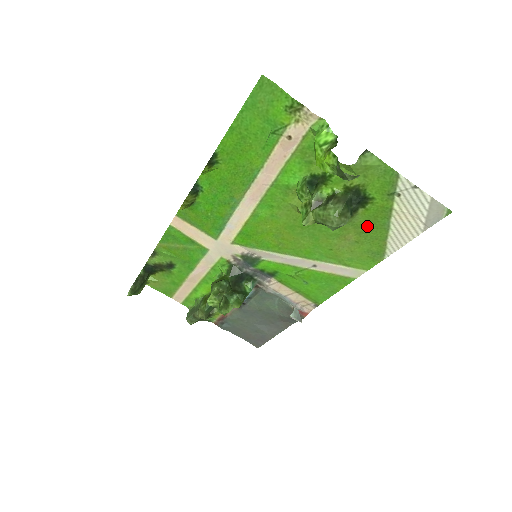
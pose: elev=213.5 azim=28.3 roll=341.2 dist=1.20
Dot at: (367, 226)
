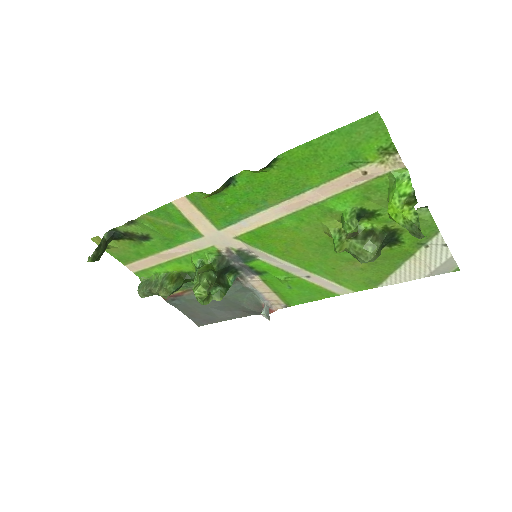
Dot at: (381, 260)
